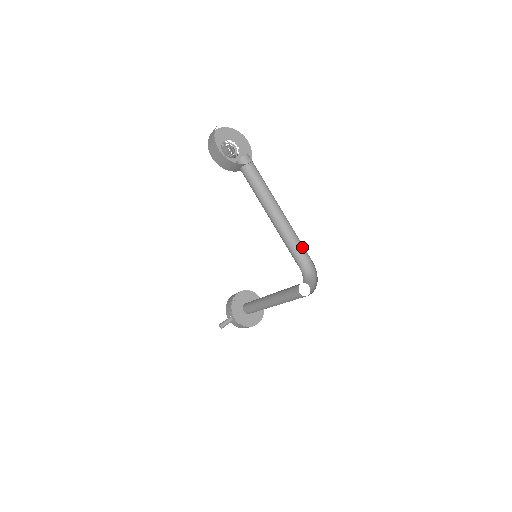
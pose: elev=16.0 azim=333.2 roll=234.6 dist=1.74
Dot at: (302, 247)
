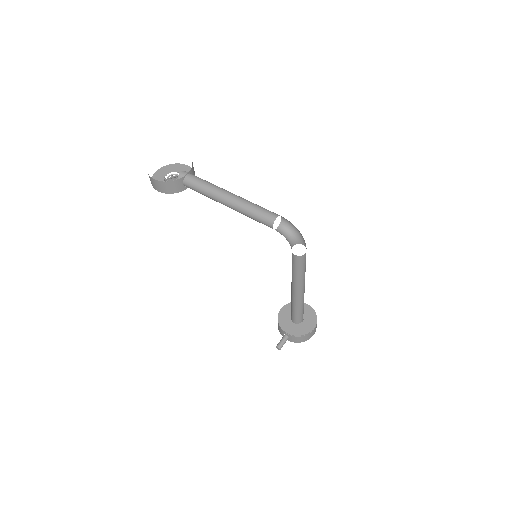
Dot at: (264, 210)
